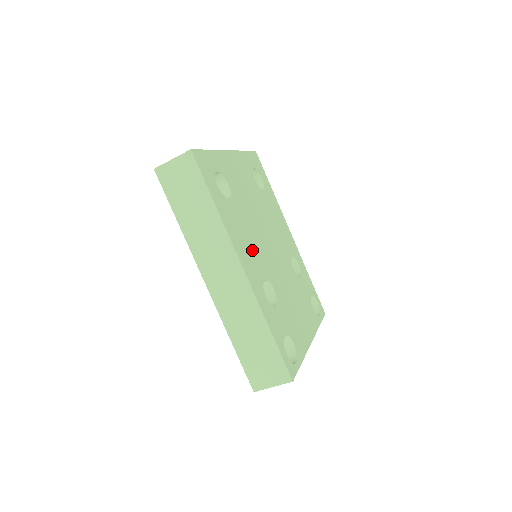
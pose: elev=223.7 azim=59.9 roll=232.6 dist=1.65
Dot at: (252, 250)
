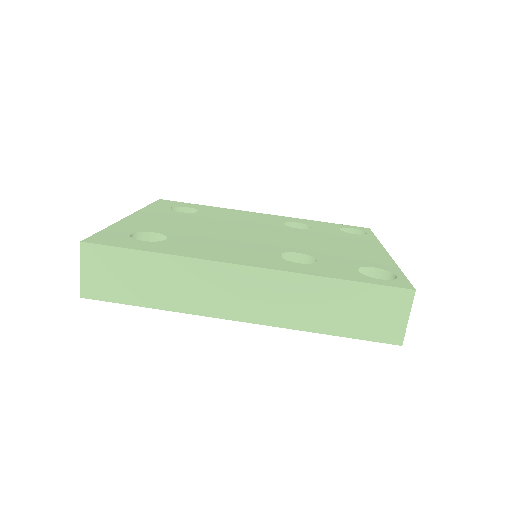
Dot at: (238, 249)
